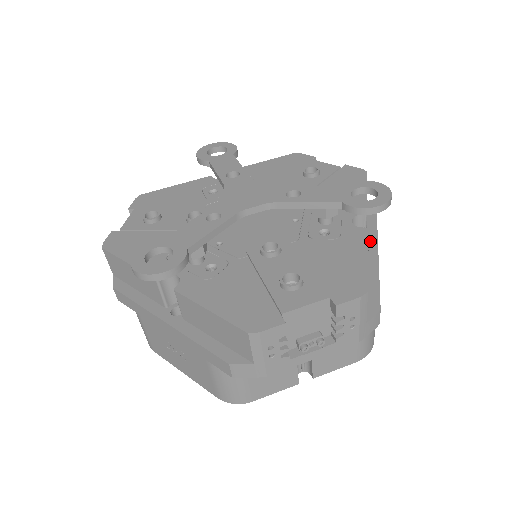
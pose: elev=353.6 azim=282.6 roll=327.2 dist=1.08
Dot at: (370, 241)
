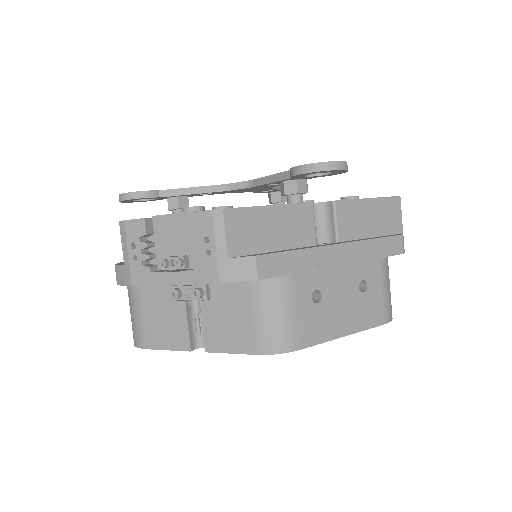
Dot at: (345, 241)
